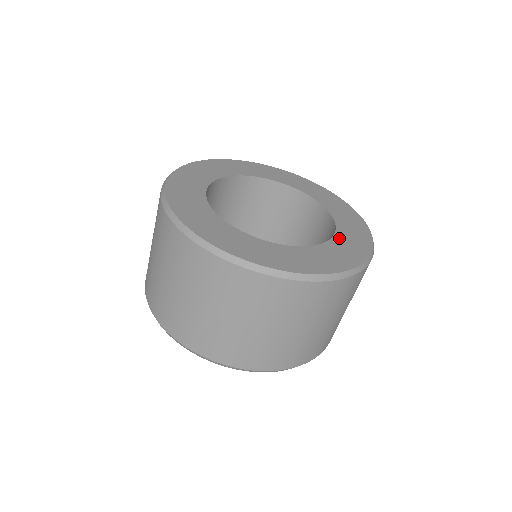
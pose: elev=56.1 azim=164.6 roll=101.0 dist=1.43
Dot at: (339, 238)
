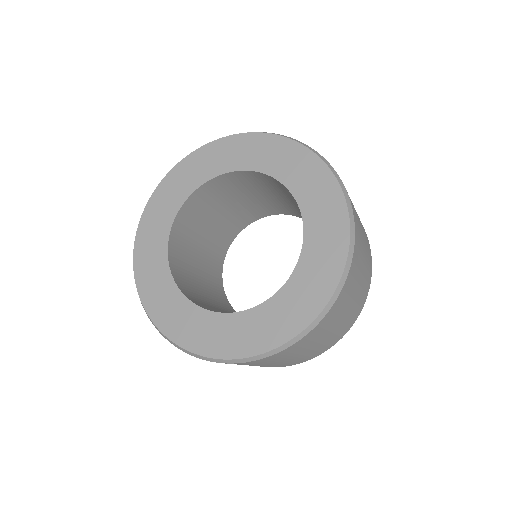
Dot at: (310, 239)
